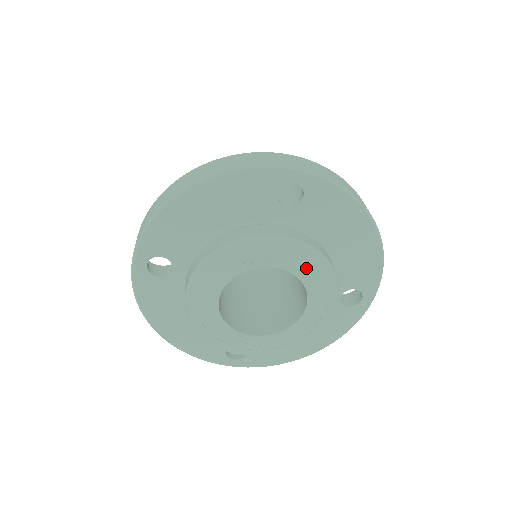
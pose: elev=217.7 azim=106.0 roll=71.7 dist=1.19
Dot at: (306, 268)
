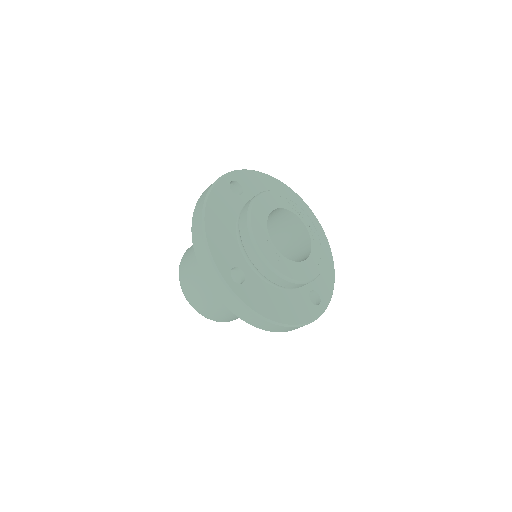
Dot at: (315, 236)
